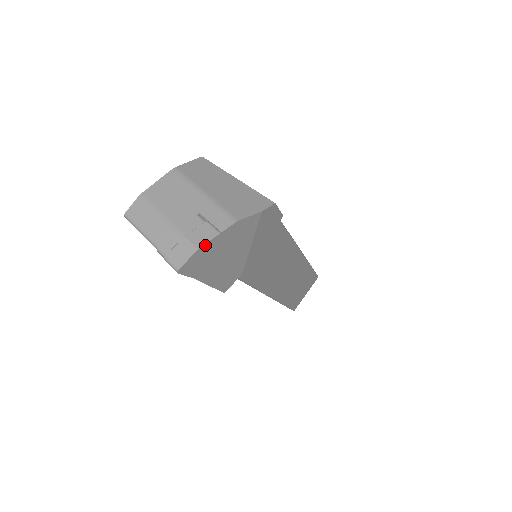
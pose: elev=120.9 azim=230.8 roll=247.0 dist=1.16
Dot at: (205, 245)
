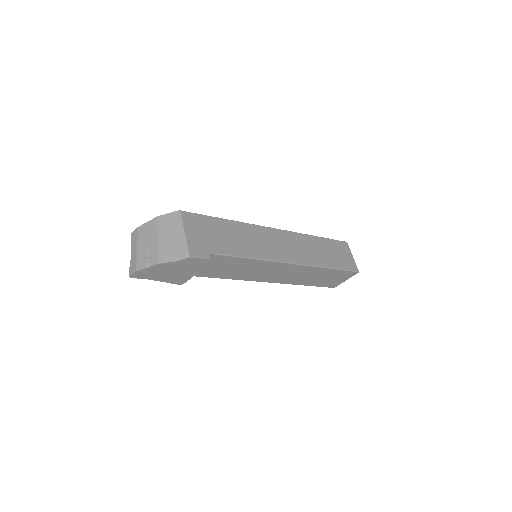
Dot at: (140, 270)
